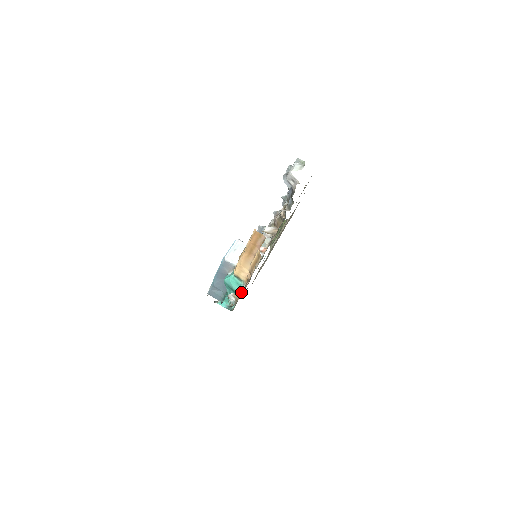
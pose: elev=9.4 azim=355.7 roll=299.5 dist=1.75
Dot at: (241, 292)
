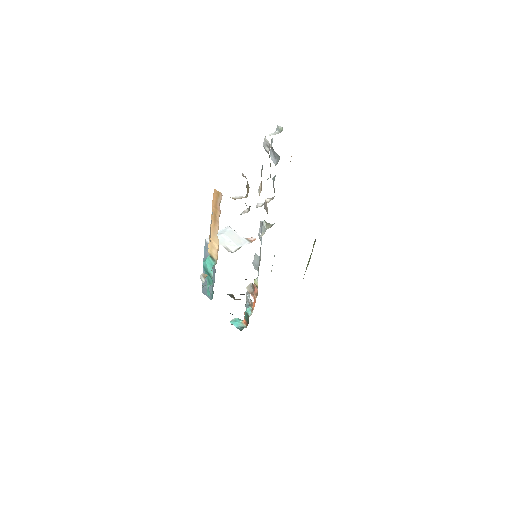
Dot at: occluded
